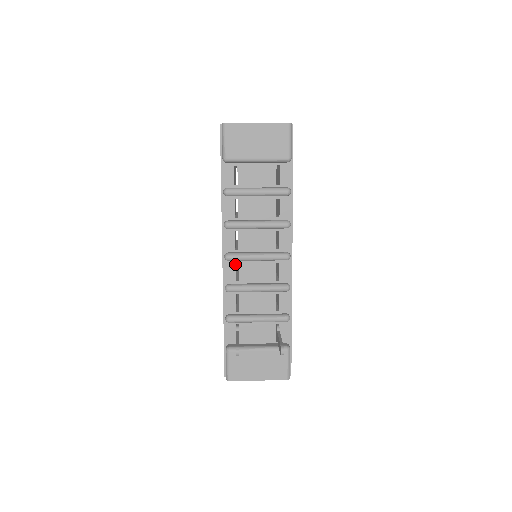
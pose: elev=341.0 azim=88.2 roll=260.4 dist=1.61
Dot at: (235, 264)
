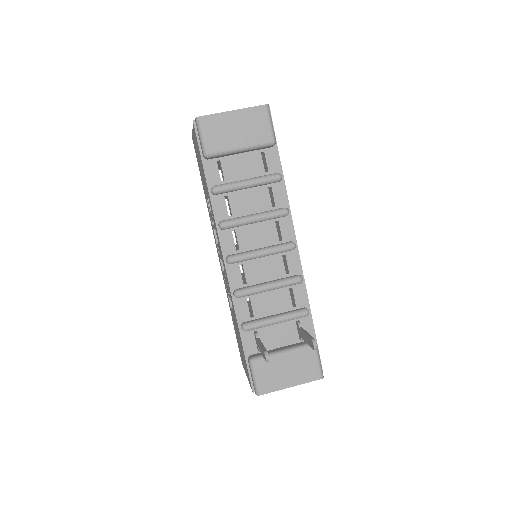
Dot at: (239, 266)
